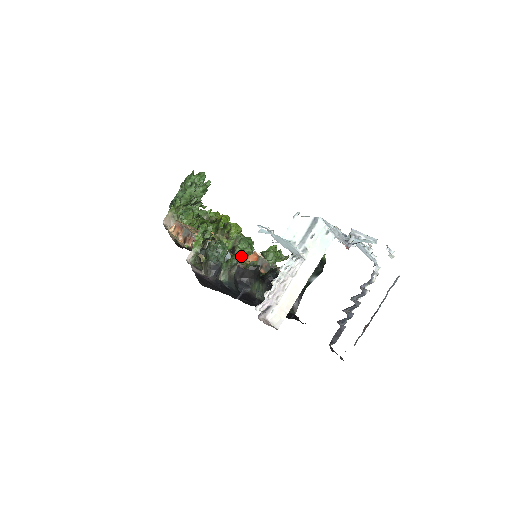
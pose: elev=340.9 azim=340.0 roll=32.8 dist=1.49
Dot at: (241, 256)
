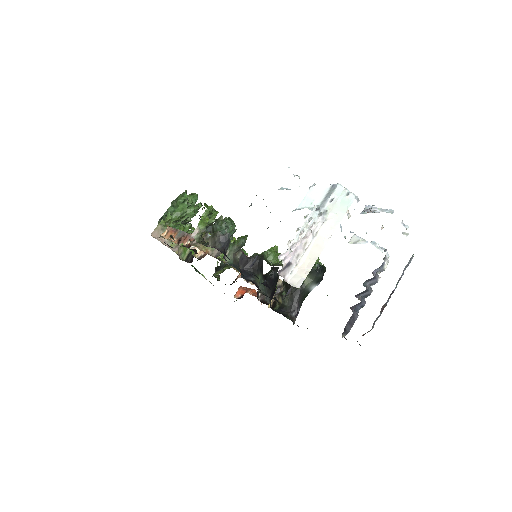
Dot at: occluded
